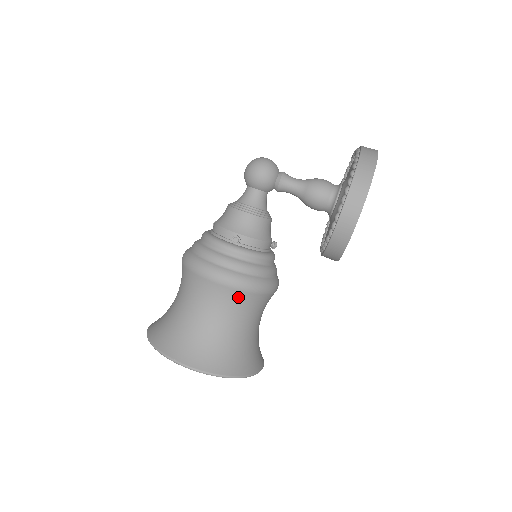
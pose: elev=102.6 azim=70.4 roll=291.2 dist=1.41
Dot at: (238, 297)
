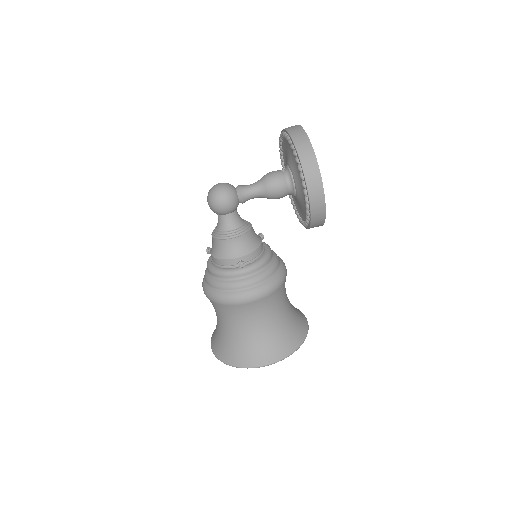
Dot at: (269, 300)
